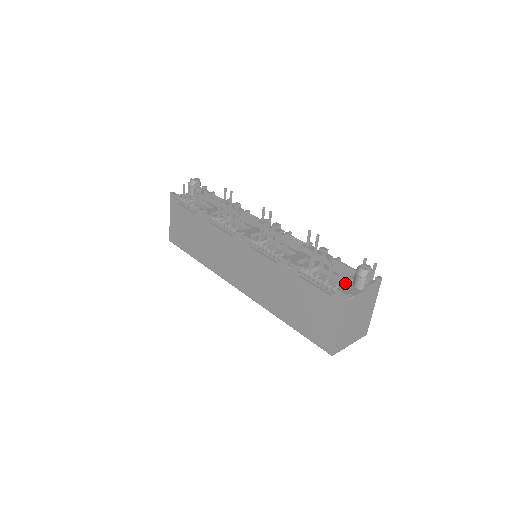
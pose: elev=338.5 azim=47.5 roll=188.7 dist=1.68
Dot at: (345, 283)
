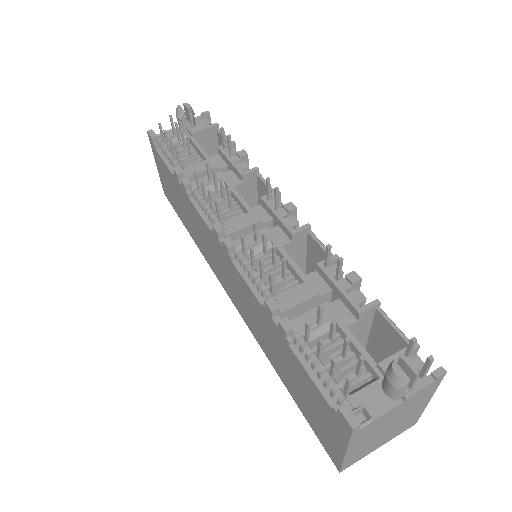
Dot at: (371, 371)
